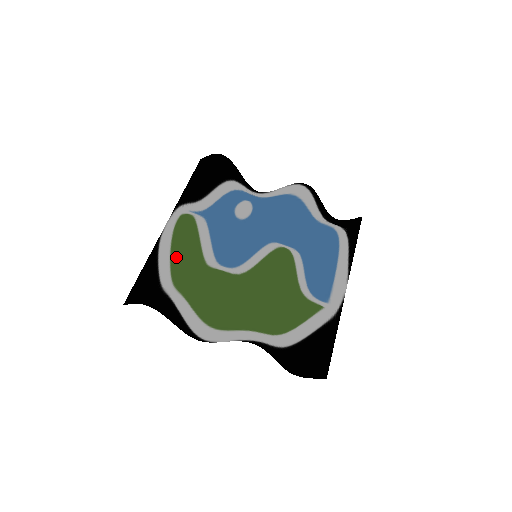
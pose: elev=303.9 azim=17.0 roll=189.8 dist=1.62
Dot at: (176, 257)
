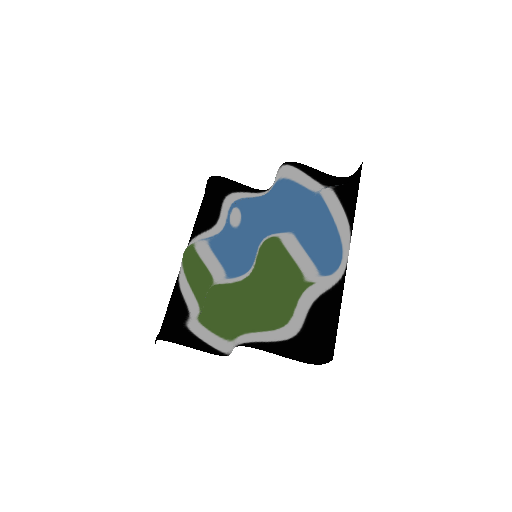
Dot at: (194, 286)
